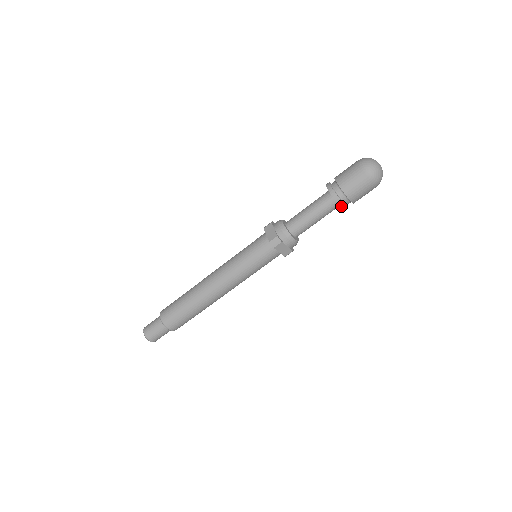
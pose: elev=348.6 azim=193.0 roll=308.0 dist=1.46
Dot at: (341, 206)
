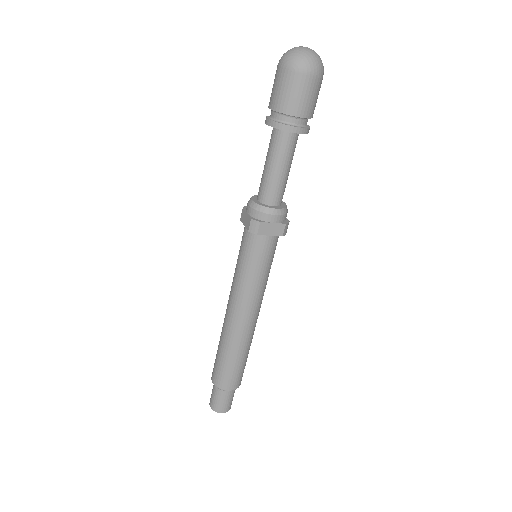
Dot at: (294, 132)
